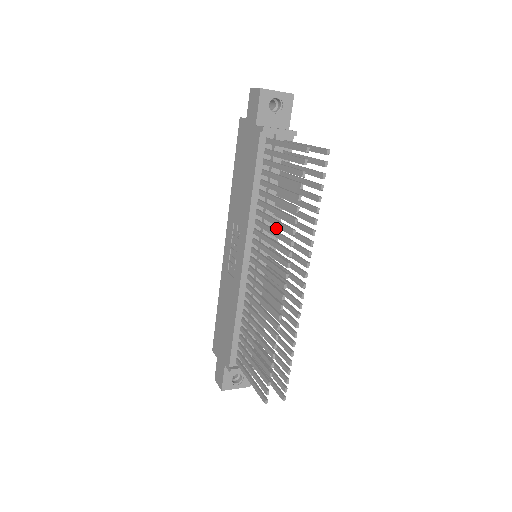
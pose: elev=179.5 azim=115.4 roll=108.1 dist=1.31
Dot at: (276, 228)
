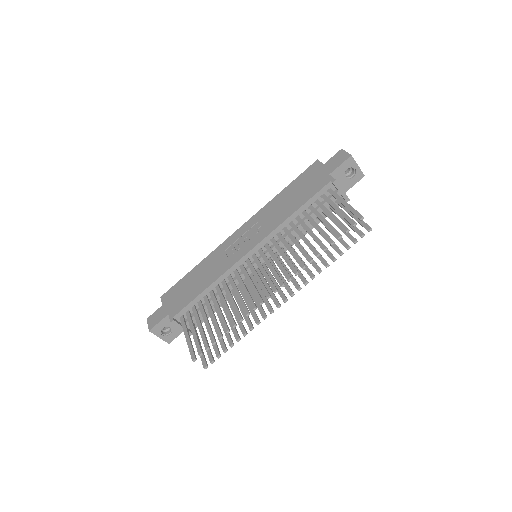
Dot at: (285, 249)
